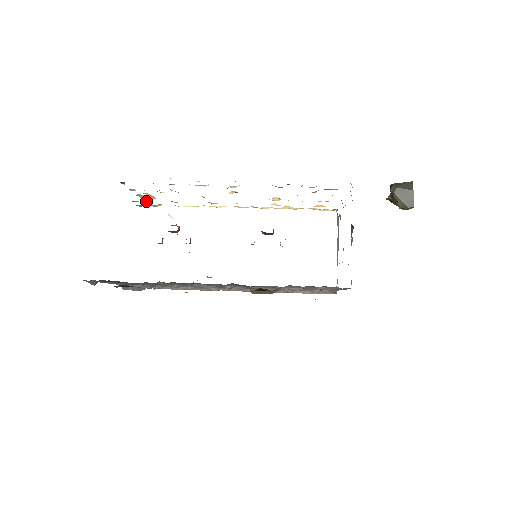
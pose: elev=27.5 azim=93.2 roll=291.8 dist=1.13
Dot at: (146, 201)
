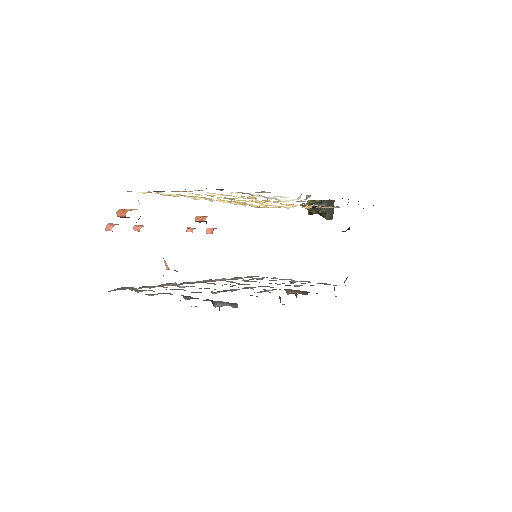
Dot at: (155, 191)
